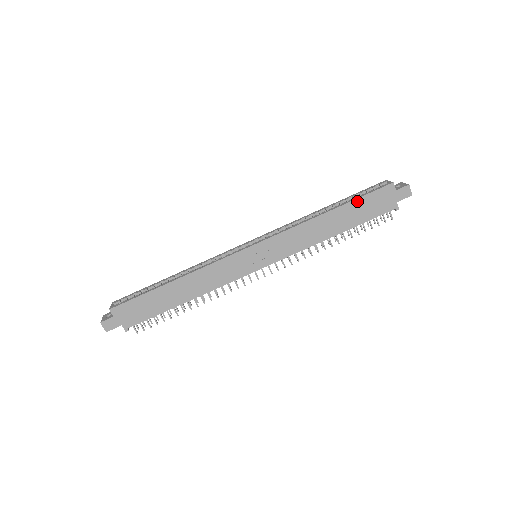
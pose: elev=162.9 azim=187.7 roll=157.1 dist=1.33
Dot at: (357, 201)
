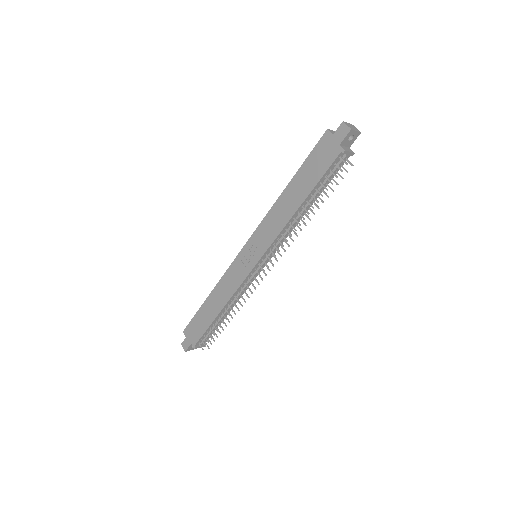
Dot at: (304, 165)
